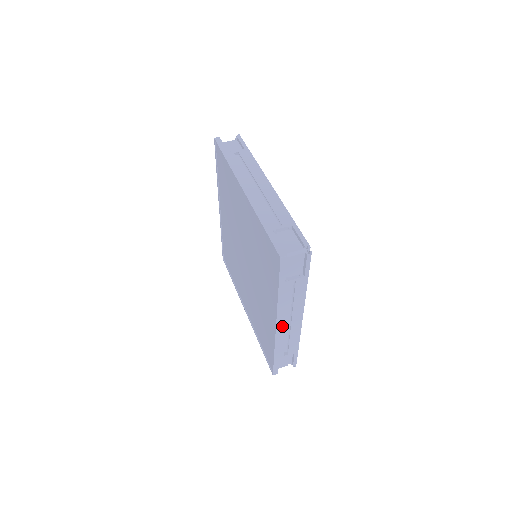
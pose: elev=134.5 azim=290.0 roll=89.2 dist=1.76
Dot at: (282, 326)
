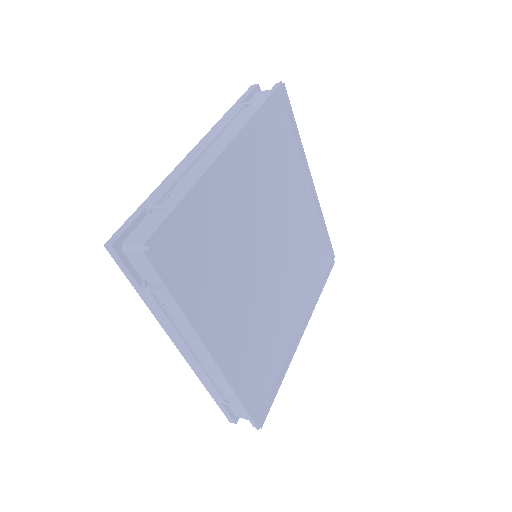
Dot at: (189, 355)
